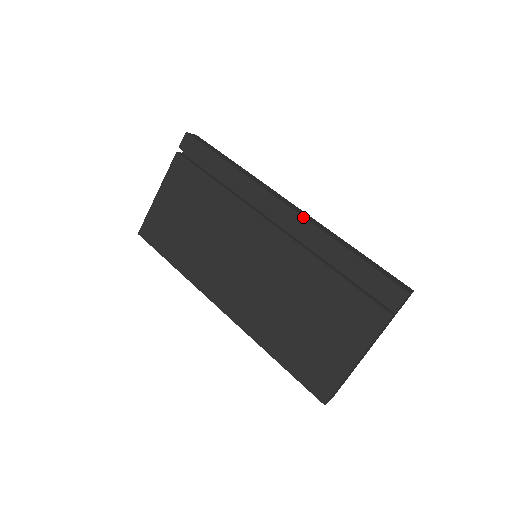
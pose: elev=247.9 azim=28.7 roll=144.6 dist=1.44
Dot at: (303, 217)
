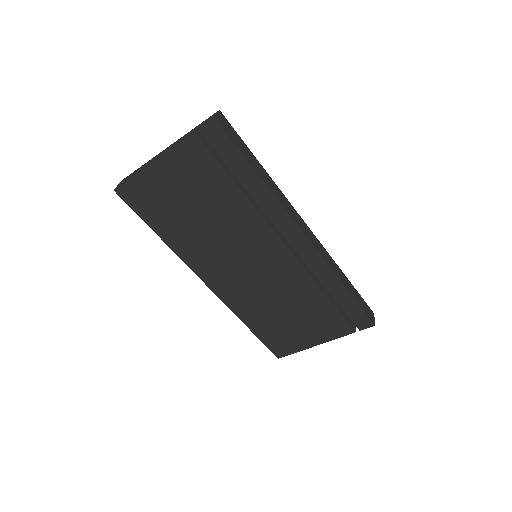
Dot at: (320, 255)
